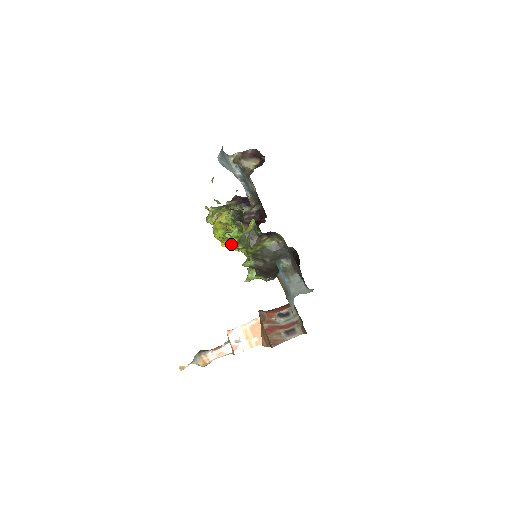
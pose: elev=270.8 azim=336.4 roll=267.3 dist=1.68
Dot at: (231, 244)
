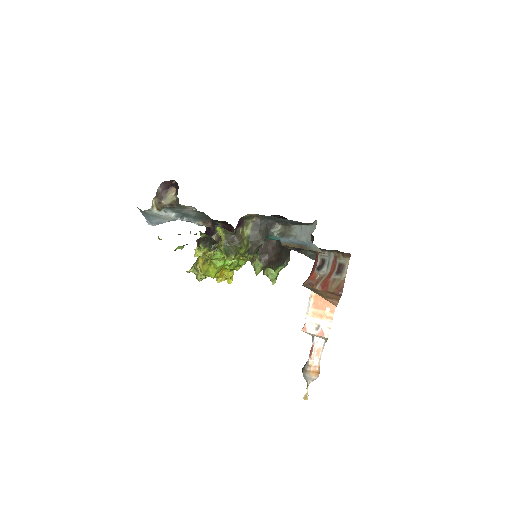
Dot at: (229, 268)
